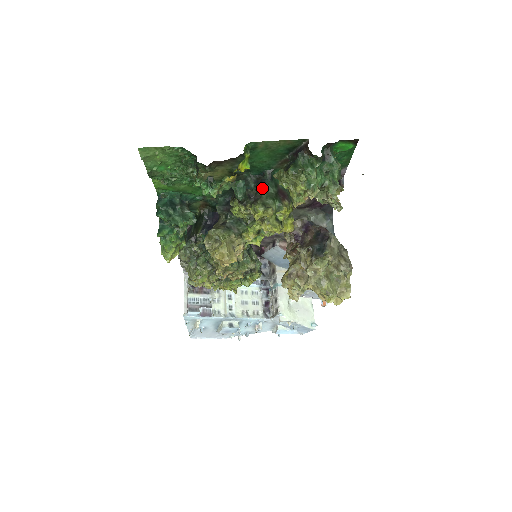
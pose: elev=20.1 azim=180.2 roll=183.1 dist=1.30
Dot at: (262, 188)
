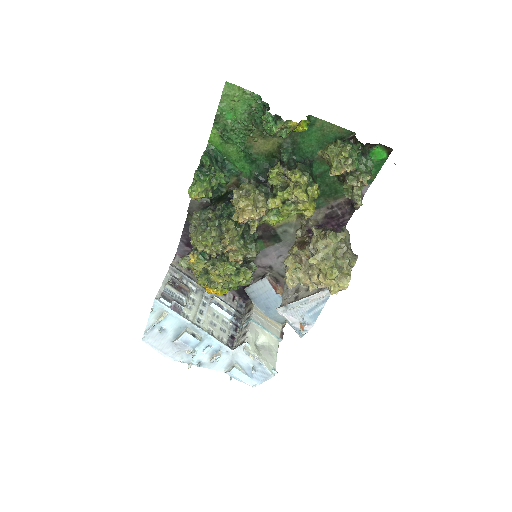
Dot at: (302, 165)
